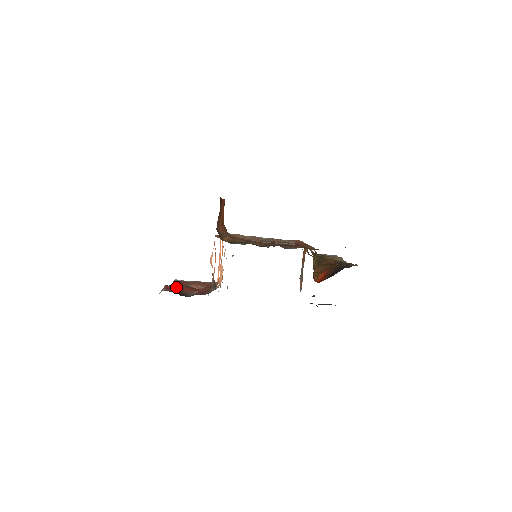
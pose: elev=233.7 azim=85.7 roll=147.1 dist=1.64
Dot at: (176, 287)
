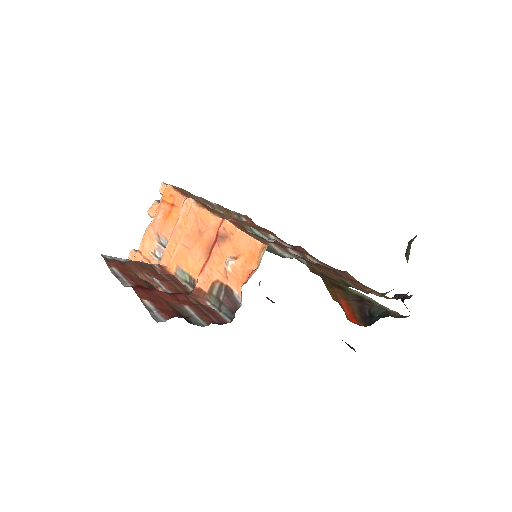
Dot at: (149, 292)
